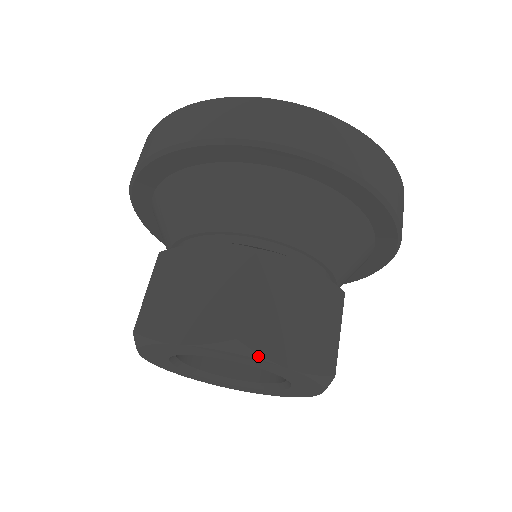
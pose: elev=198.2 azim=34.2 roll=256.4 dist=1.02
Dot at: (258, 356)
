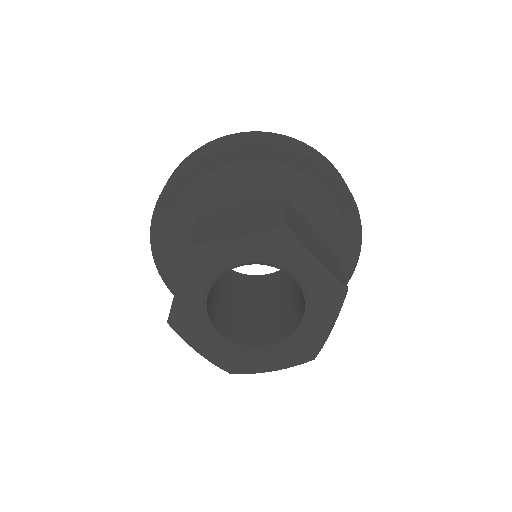
Dot at: (209, 244)
